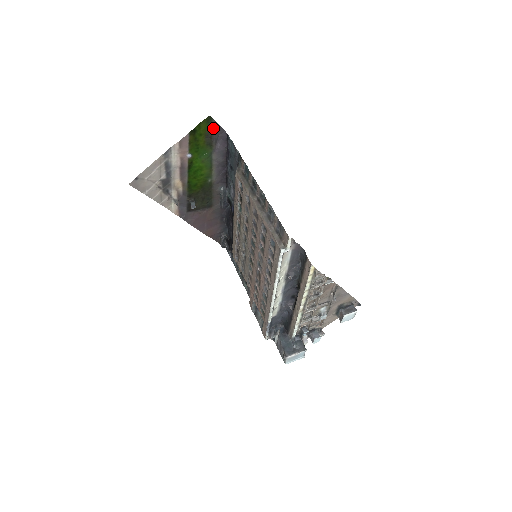
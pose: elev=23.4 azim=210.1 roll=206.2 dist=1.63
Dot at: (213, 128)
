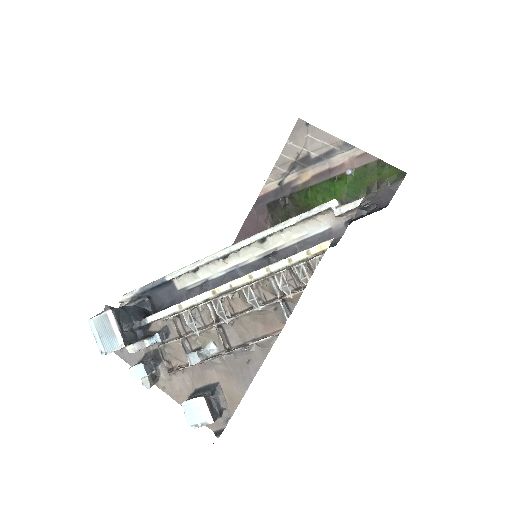
Dot at: (391, 185)
